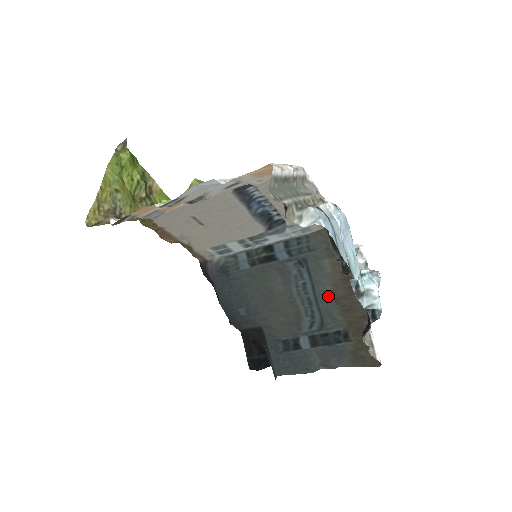
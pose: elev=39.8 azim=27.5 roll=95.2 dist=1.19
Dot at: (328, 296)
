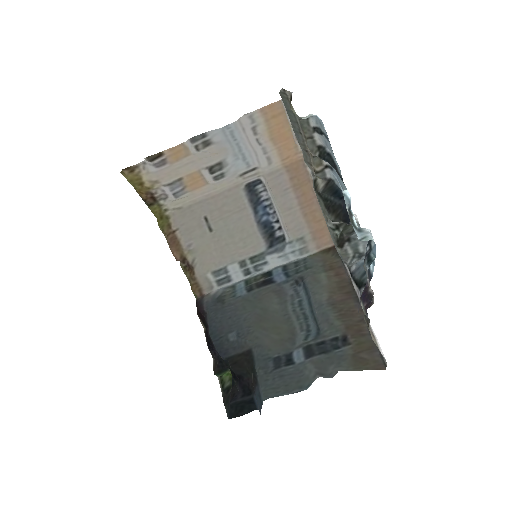
Dot at: (324, 302)
